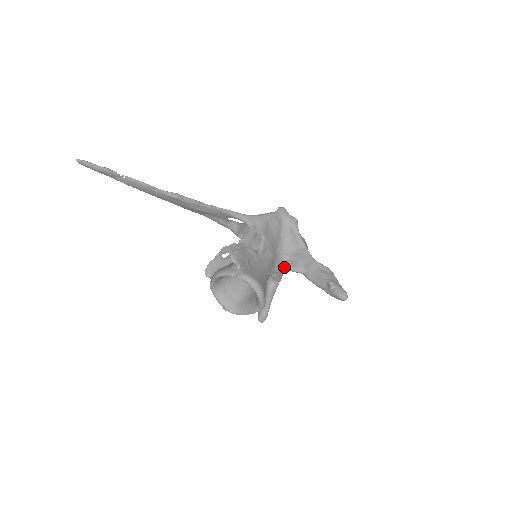
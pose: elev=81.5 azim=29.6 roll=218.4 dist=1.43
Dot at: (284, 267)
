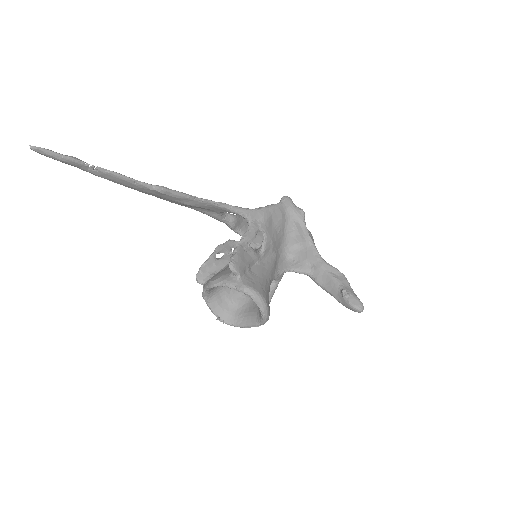
Dot at: (288, 268)
